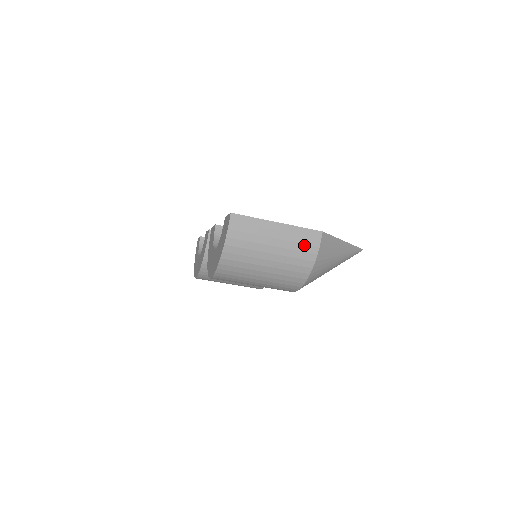
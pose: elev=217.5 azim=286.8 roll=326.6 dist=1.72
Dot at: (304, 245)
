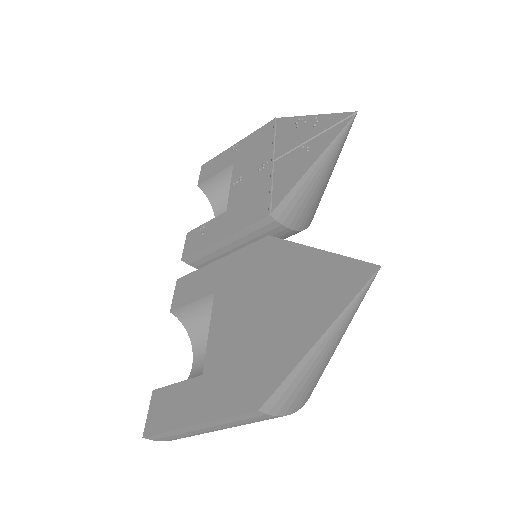
Dot at: (254, 421)
